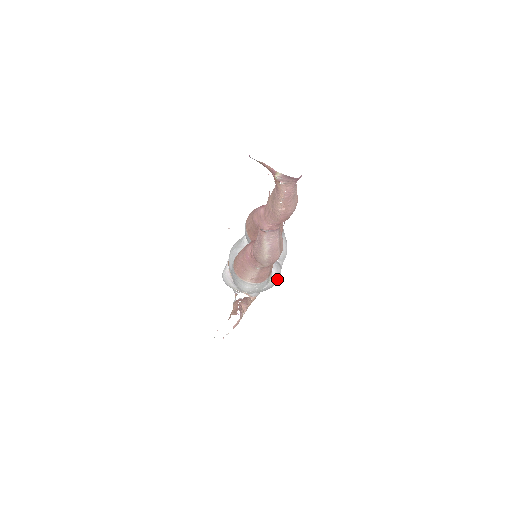
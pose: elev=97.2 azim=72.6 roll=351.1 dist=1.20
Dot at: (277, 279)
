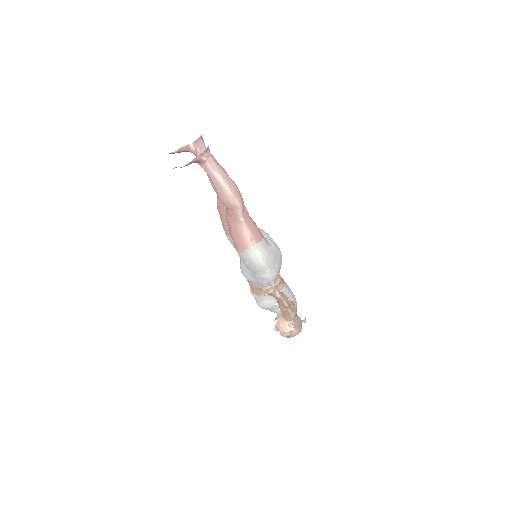
Dot at: (275, 245)
